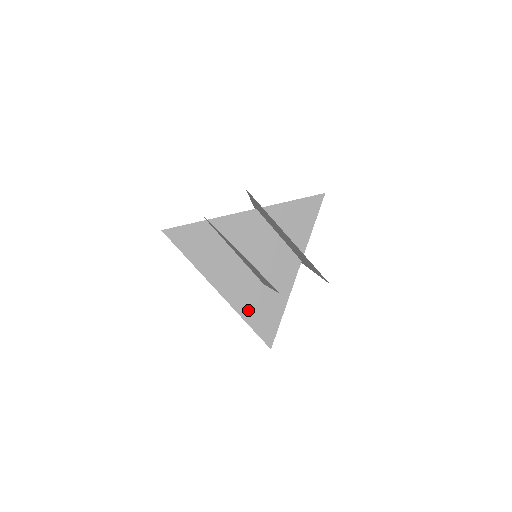
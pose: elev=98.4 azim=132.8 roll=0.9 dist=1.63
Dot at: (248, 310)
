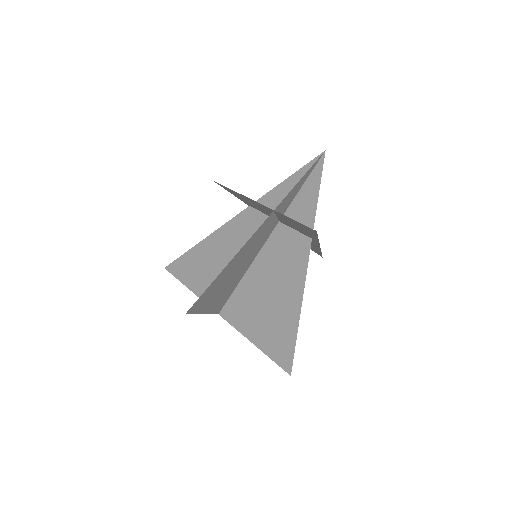
Dot at: (253, 326)
